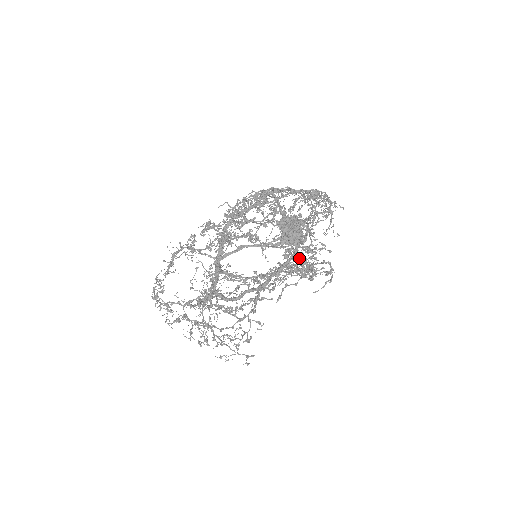
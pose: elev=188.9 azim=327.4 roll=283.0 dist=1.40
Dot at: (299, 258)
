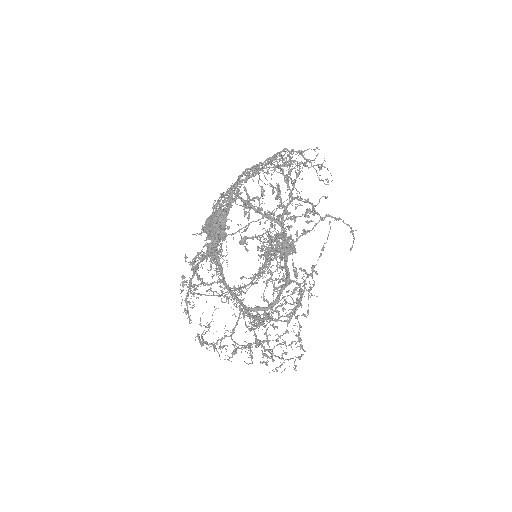
Dot at: occluded
